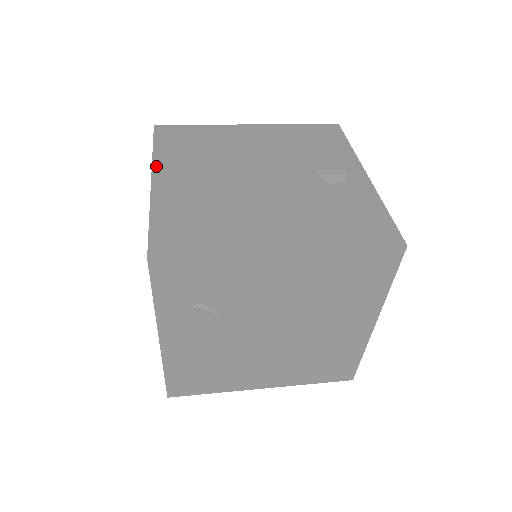
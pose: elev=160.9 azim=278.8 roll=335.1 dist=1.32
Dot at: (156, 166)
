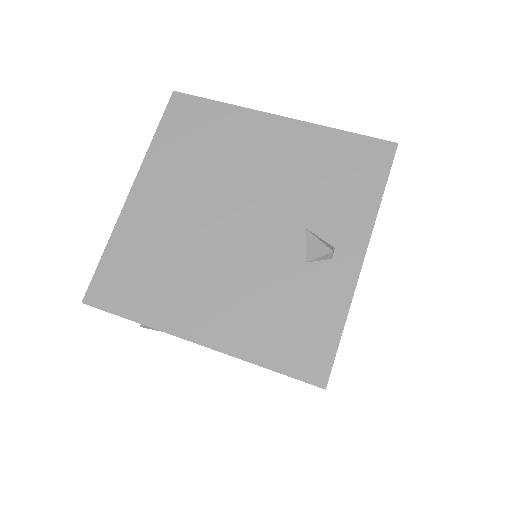
Dot at: (144, 169)
